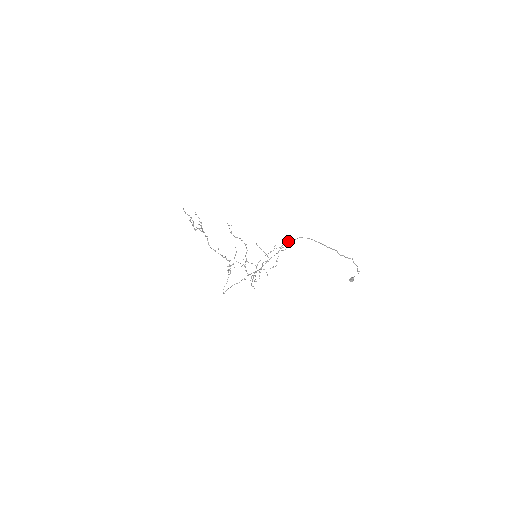
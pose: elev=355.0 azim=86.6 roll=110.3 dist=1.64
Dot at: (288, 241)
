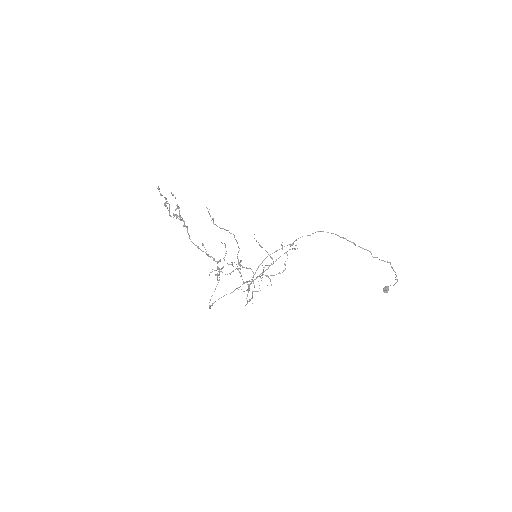
Dot at: (302, 236)
